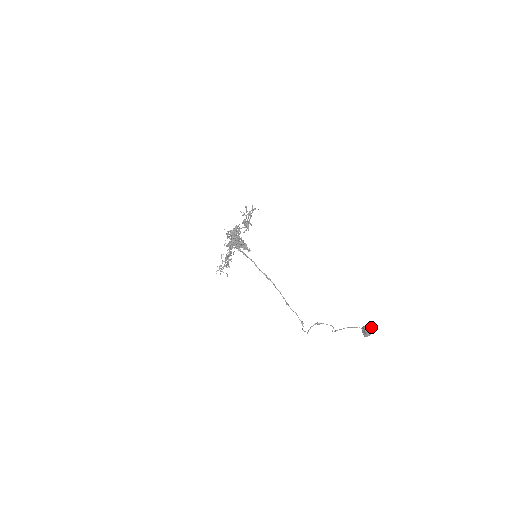
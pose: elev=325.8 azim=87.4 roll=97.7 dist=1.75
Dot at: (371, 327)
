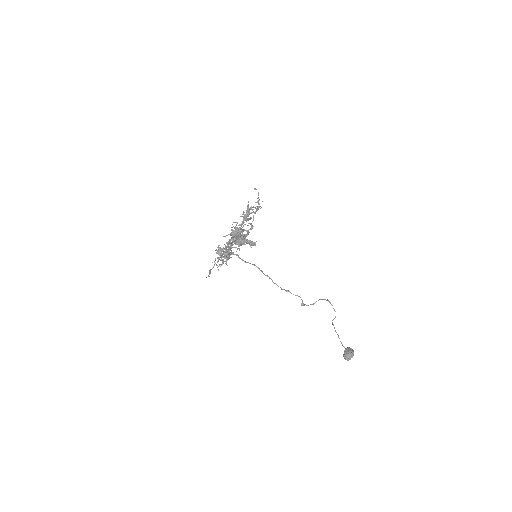
Dot at: (348, 358)
